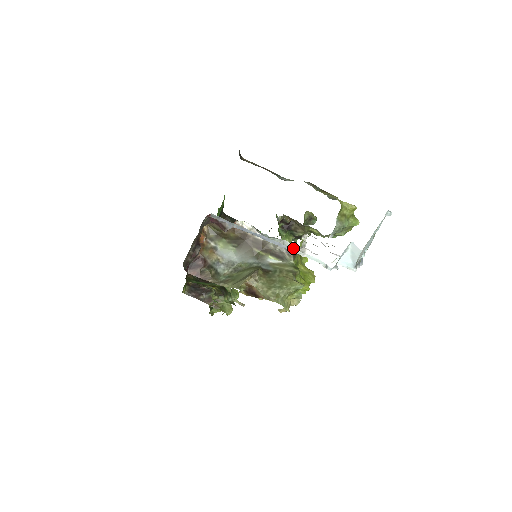
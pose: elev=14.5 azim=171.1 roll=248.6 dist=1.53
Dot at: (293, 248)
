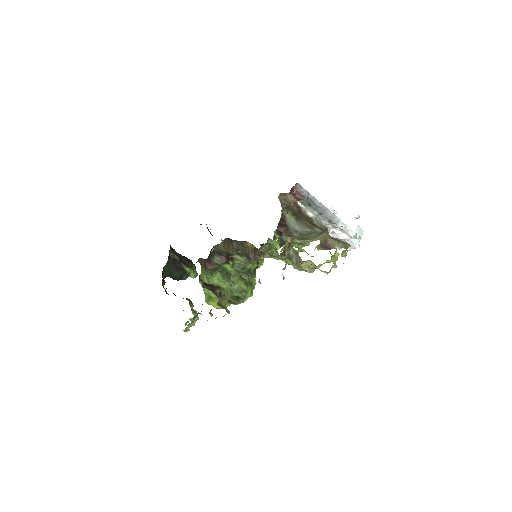
Dot at: (325, 227)
